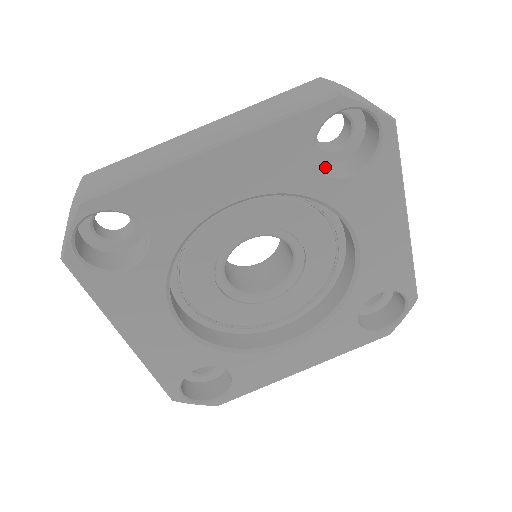
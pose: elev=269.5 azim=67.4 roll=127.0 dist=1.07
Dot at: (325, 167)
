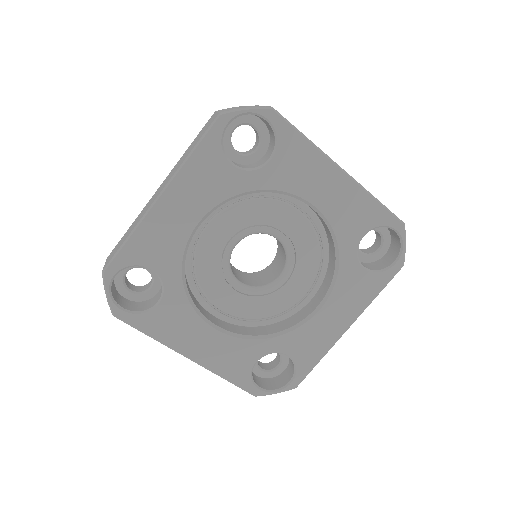
Dot at: (251, 166)
